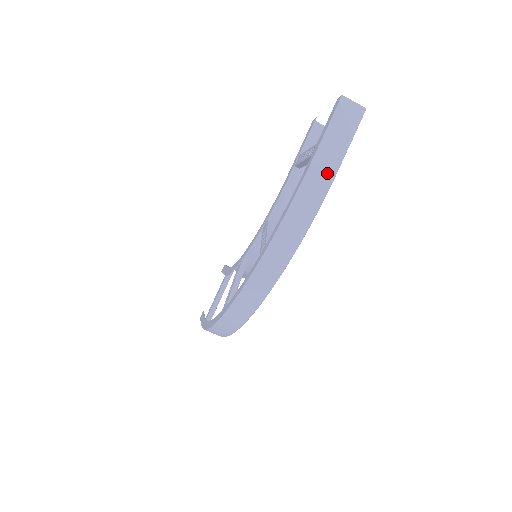
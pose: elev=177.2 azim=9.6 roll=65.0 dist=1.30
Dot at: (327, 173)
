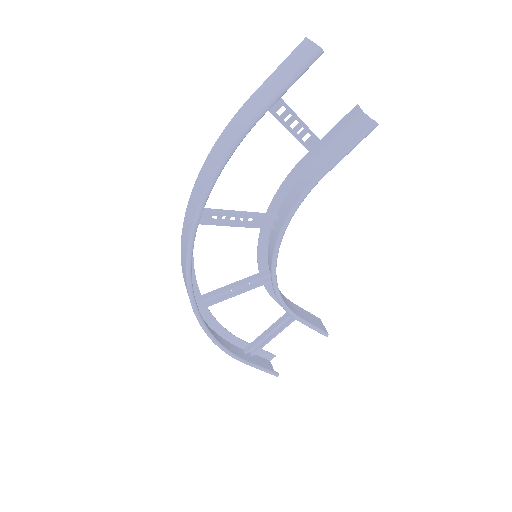
Dot at: (247, 117)
